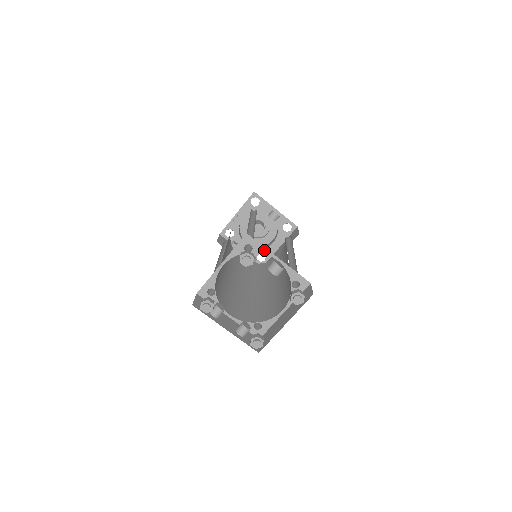
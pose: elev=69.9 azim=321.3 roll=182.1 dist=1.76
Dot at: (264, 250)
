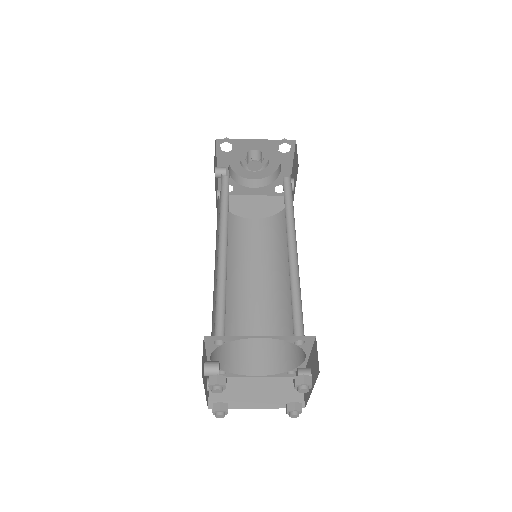
Dot at: (308, 350)
